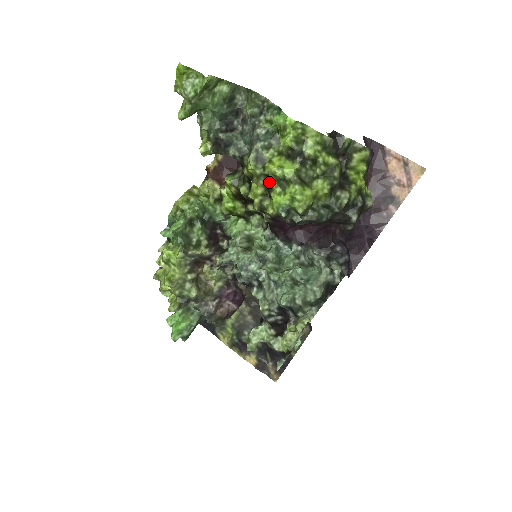
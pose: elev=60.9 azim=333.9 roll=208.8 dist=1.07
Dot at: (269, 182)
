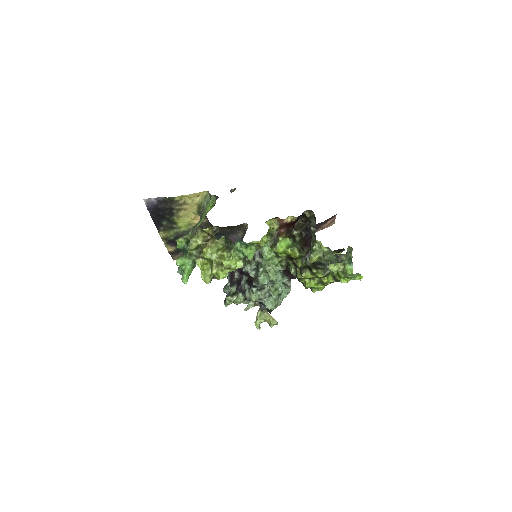
Dot at: occluded
